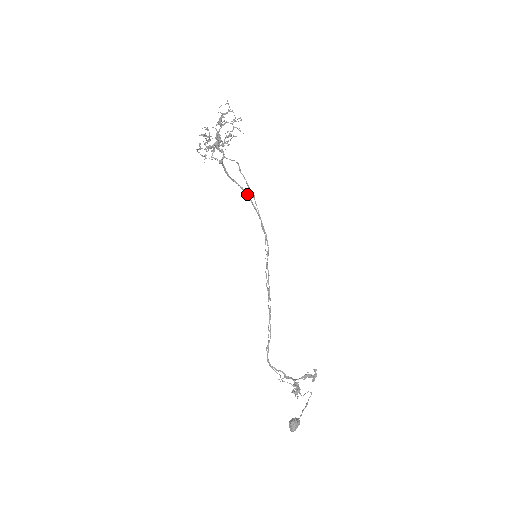
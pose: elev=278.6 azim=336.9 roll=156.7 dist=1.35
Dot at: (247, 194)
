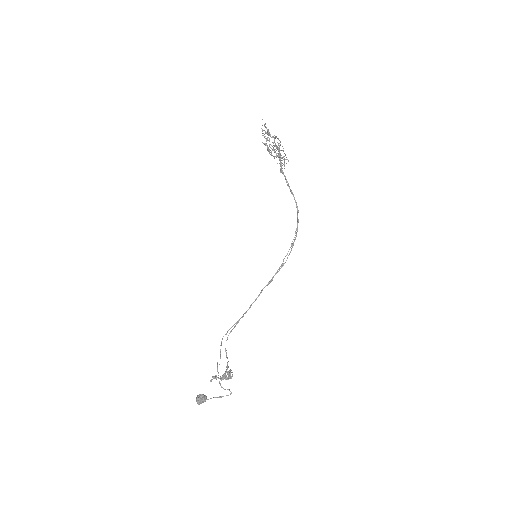
Dot at: occluded
